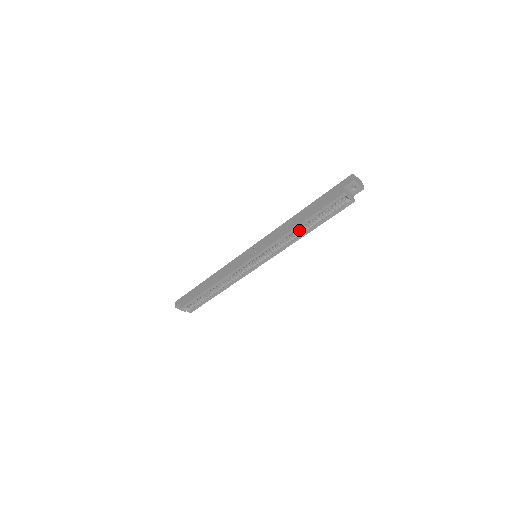
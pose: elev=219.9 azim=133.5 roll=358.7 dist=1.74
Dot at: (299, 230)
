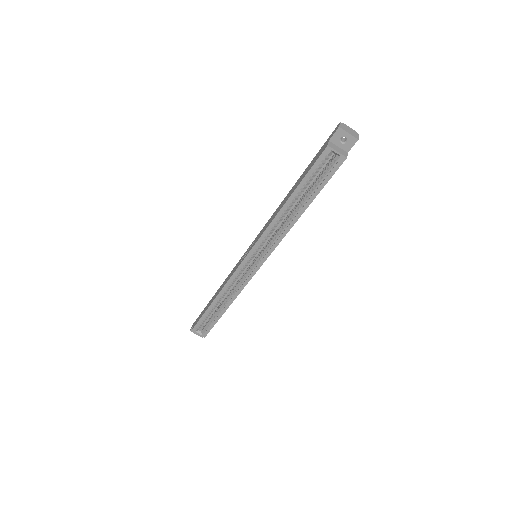
Dot at: (292, 212)
